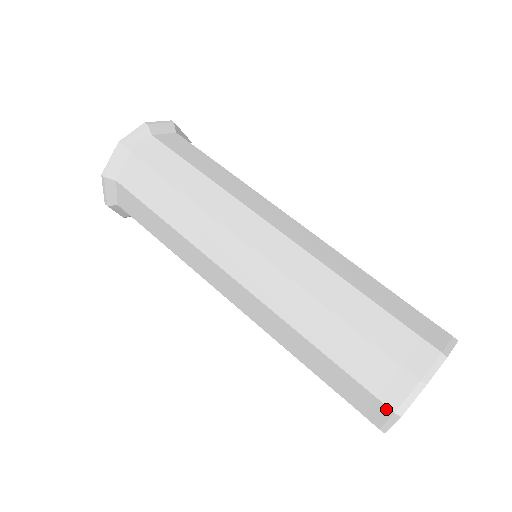
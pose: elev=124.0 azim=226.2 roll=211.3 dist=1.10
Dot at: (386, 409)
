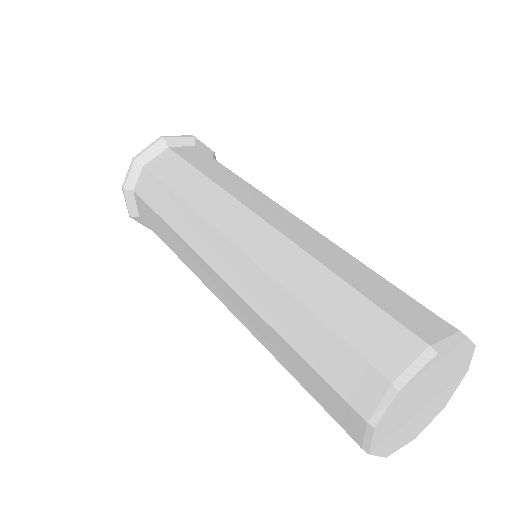
Dot at: (418, 343)
